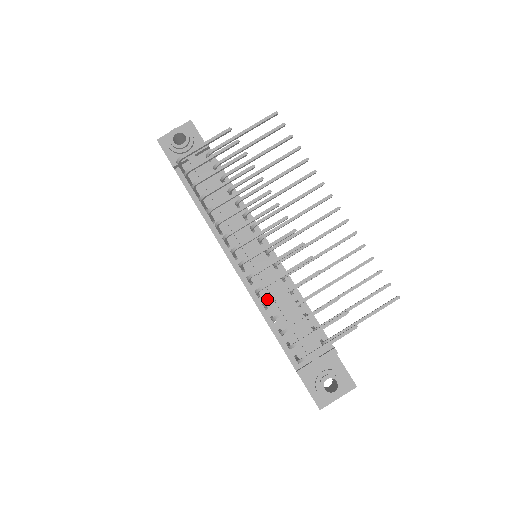
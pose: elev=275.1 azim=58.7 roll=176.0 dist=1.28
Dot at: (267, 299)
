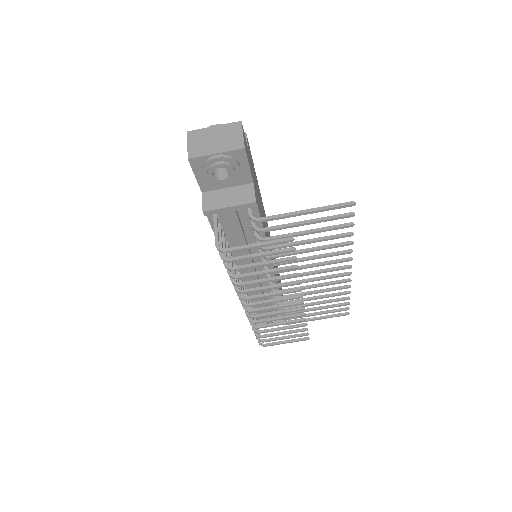
Dot at: occluded
